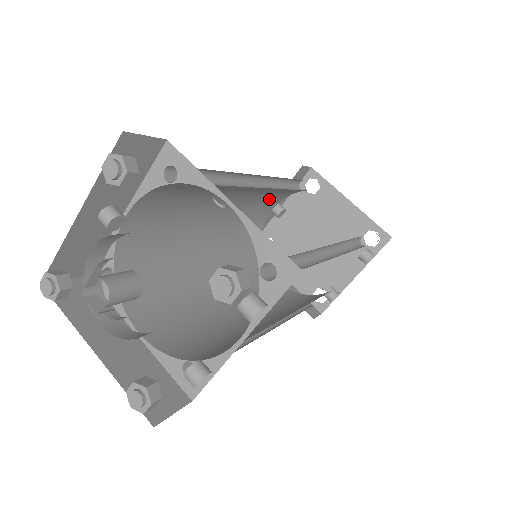
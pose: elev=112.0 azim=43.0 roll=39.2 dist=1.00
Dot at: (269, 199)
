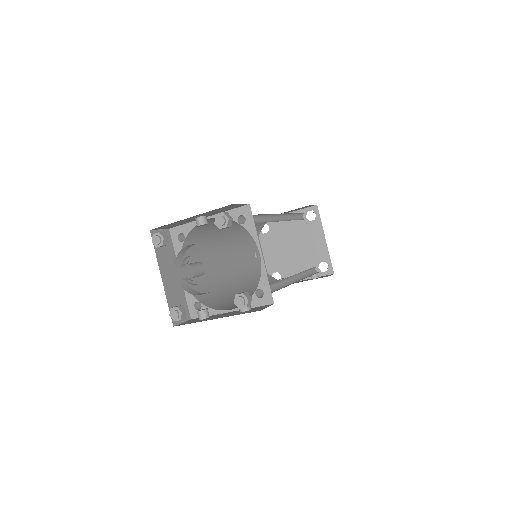
Dot at: occluded
